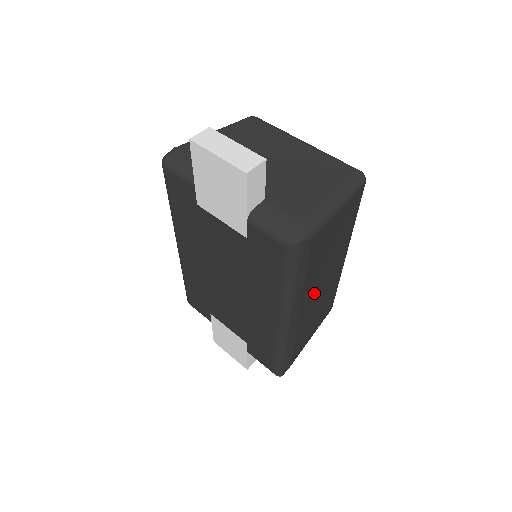
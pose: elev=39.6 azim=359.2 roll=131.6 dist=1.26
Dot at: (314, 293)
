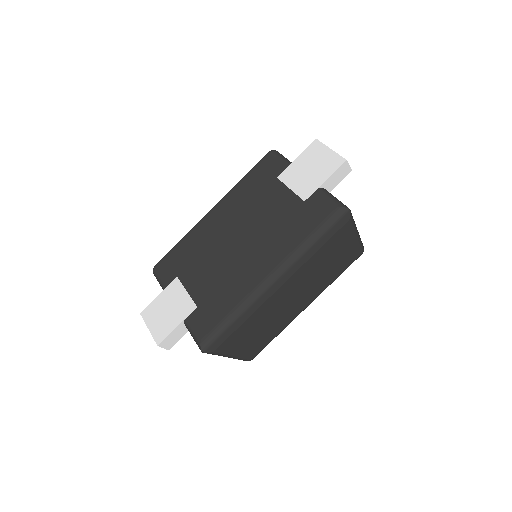
Dot at: (292, 290)
